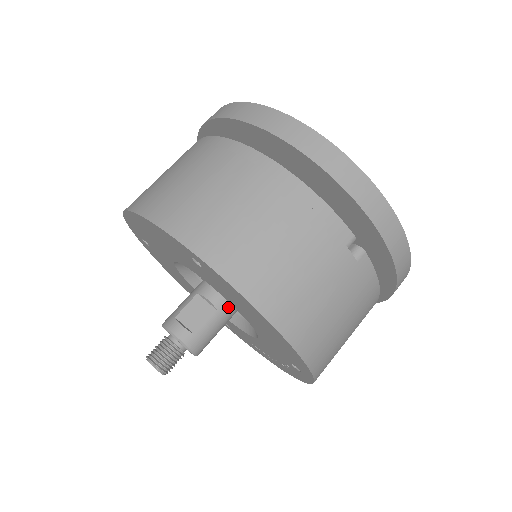
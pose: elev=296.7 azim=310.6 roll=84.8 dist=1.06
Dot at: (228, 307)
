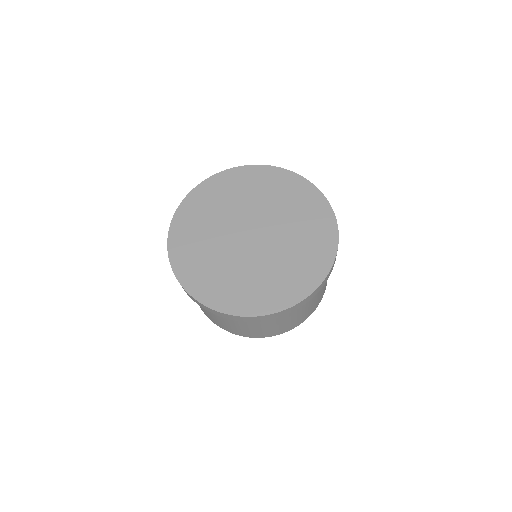
Dot at: occluded
